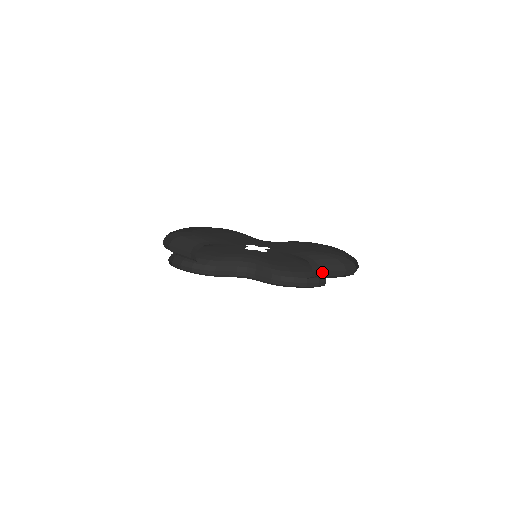
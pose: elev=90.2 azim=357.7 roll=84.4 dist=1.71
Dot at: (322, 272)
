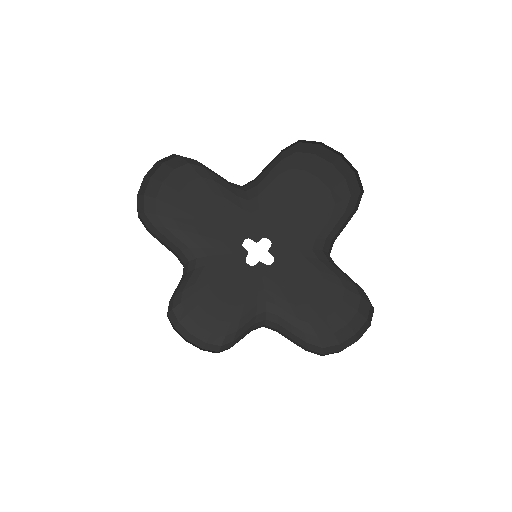
Dot at: (335, 239)
